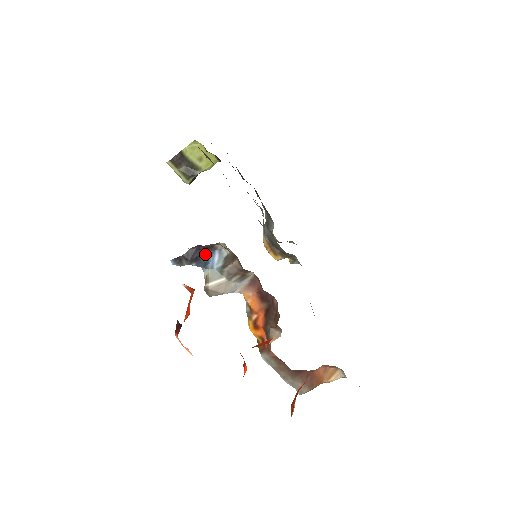
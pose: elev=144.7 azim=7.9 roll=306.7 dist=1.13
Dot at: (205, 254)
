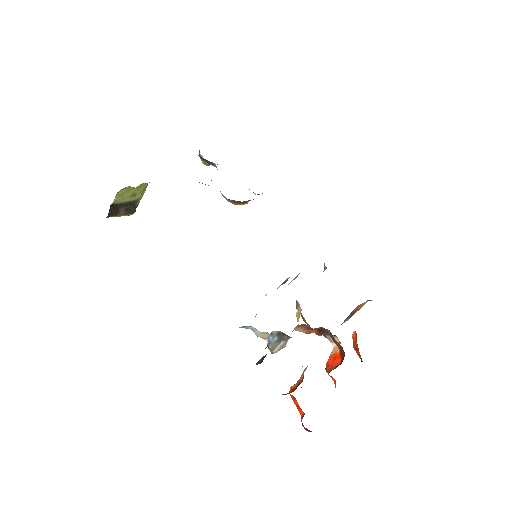
Dot at: occluded
